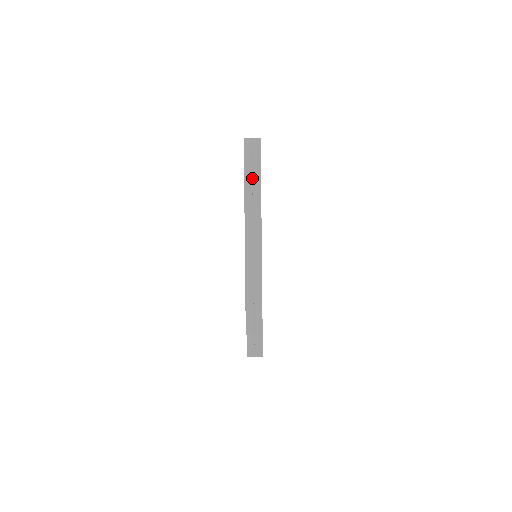
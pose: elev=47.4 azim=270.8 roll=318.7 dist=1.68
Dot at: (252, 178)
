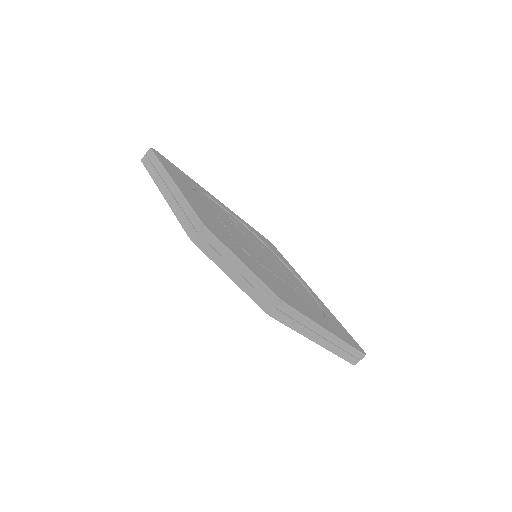
Dot at: (155, 169)
